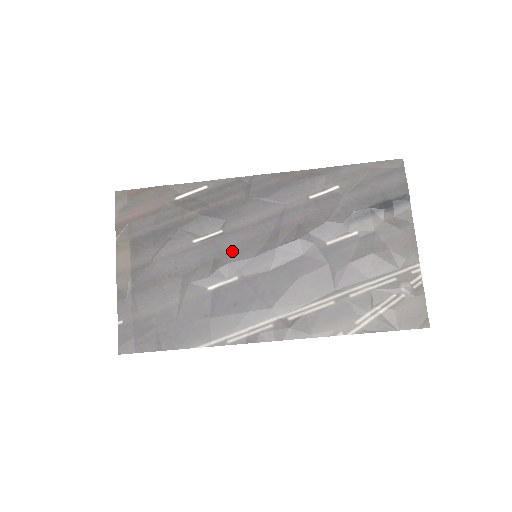
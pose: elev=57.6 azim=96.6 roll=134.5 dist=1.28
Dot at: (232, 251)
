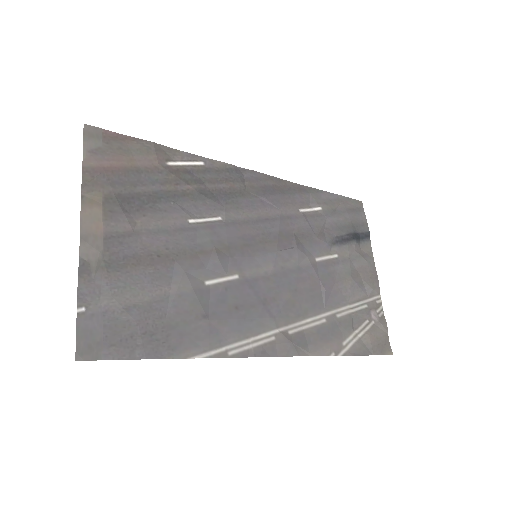
Dot at: (233, 244)
